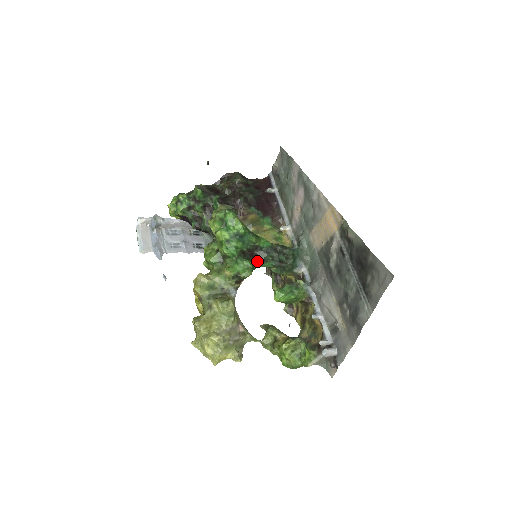
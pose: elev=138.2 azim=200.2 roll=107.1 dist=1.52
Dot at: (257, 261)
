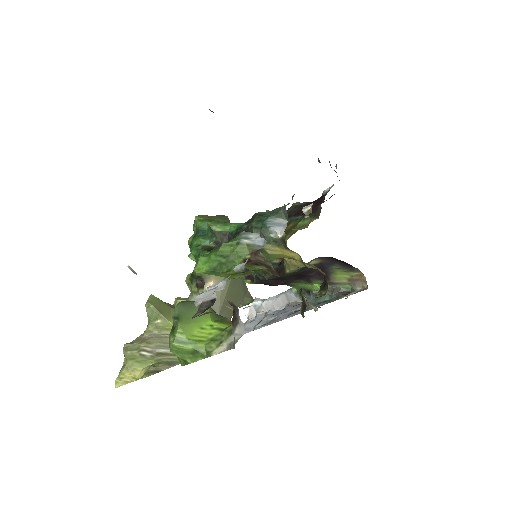
Dot at: occluded
